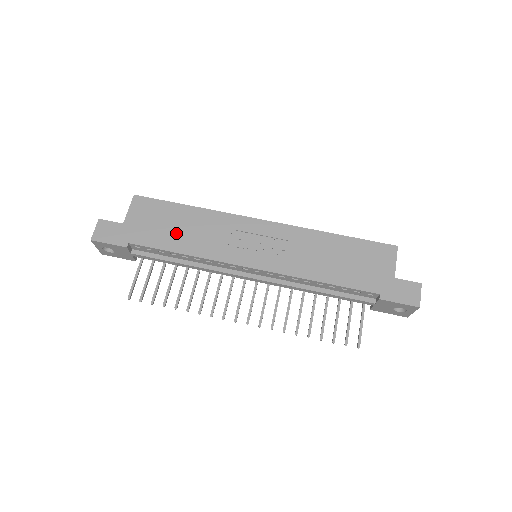
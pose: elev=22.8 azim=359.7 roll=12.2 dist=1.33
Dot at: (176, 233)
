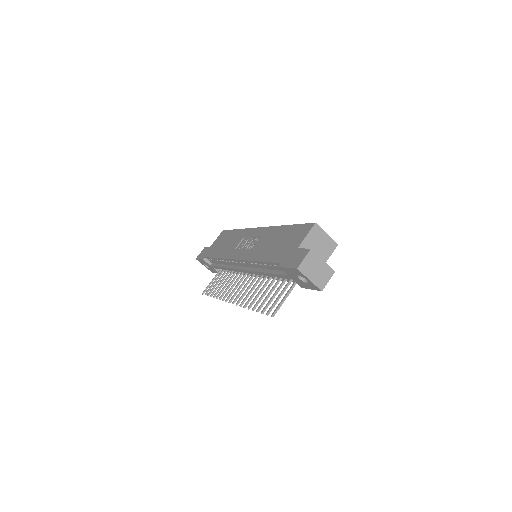
Dot at: (222, 247)
